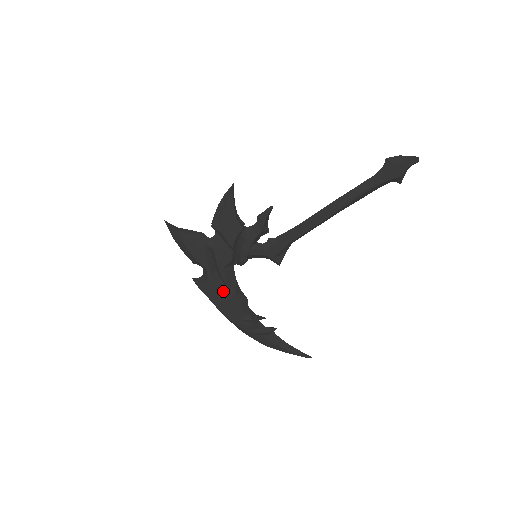
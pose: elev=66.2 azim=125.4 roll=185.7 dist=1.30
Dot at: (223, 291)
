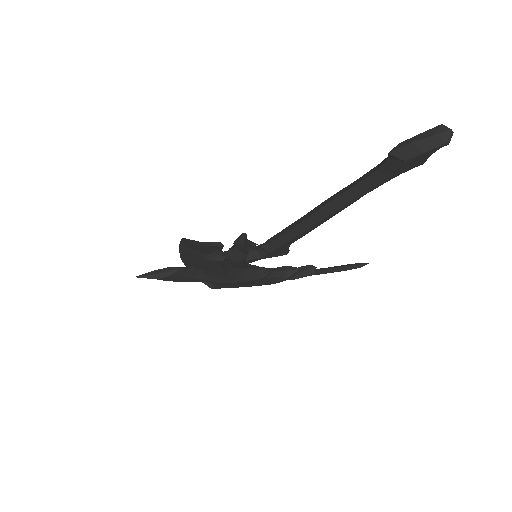
Dot at: (239, 282)
